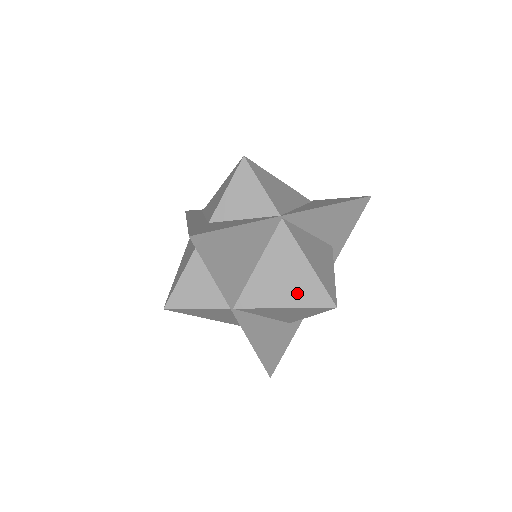
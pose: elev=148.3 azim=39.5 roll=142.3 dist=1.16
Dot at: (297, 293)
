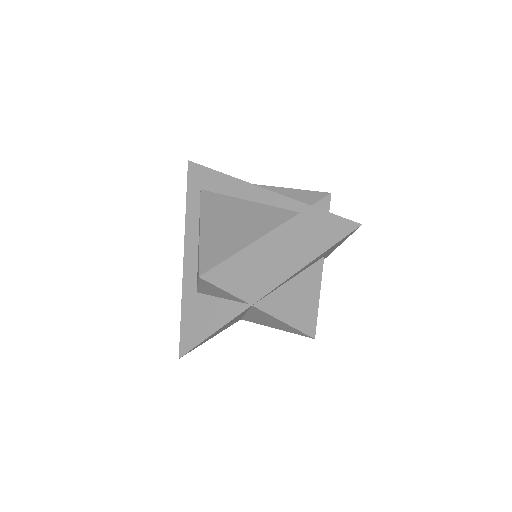
Dot at: (282, 328)
